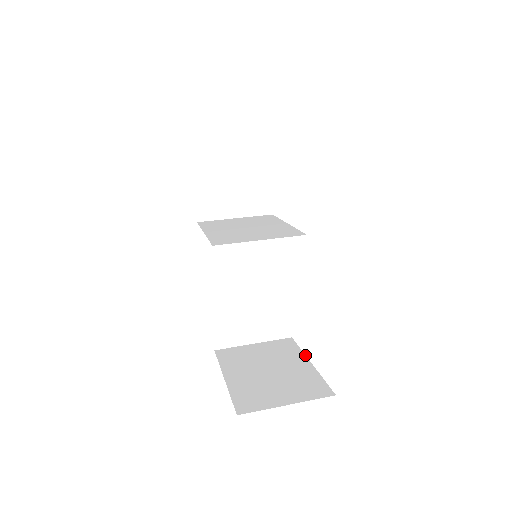
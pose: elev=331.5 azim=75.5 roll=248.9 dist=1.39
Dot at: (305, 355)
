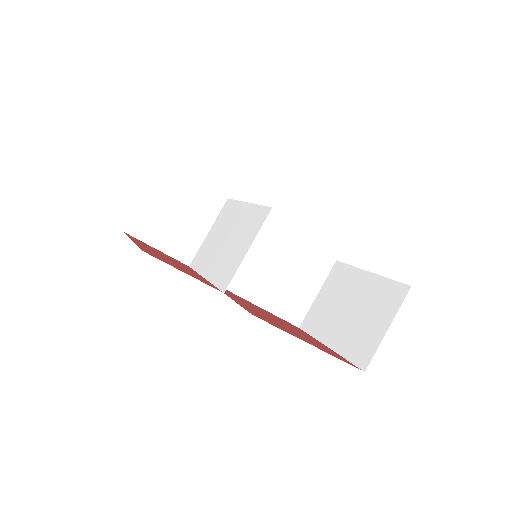
Dot at: (359, 269)
